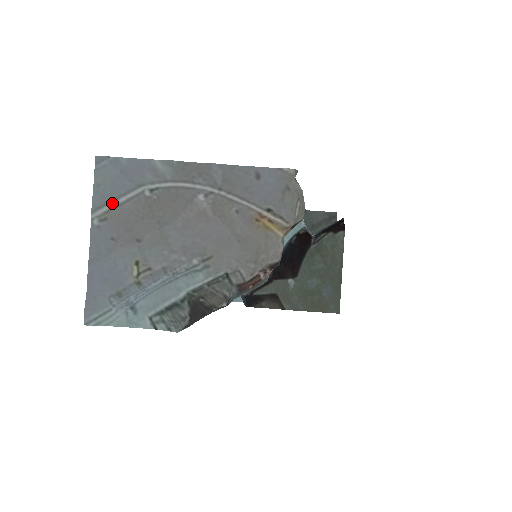
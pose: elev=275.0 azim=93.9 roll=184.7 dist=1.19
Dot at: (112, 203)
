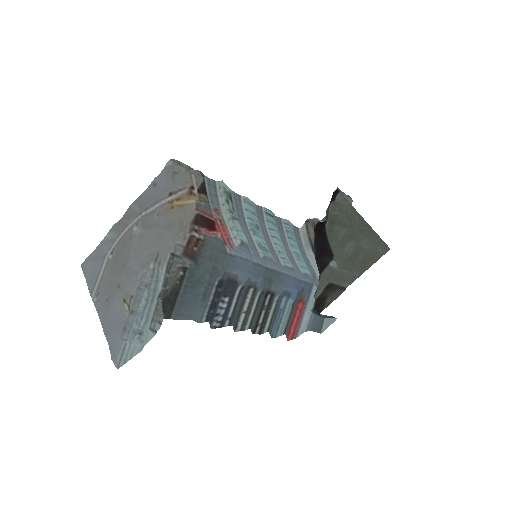
Dot at: (98, 281)
